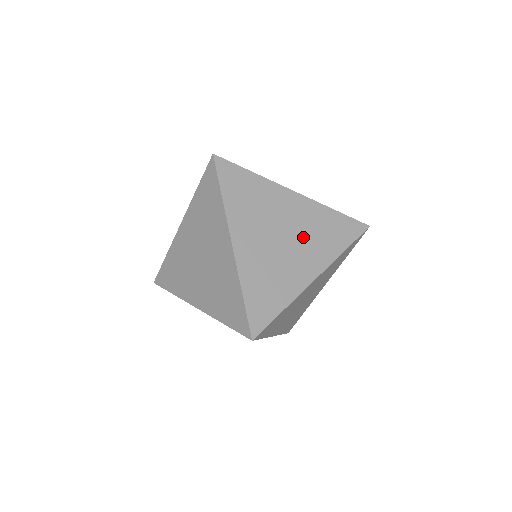
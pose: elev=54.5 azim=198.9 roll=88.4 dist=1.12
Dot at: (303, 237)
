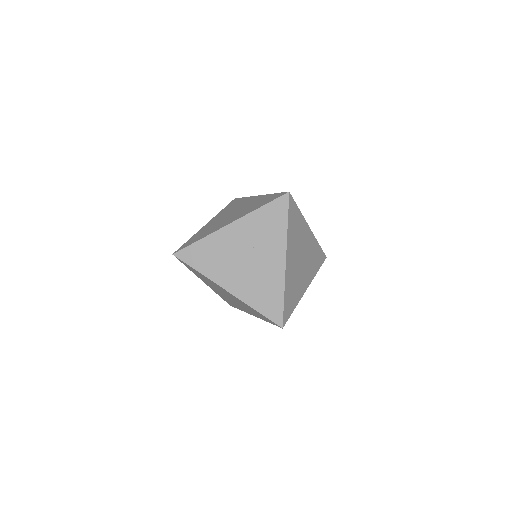
Dot at: (257, 245)
